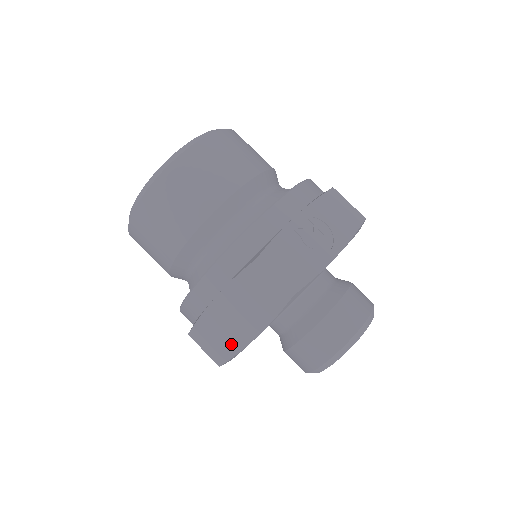
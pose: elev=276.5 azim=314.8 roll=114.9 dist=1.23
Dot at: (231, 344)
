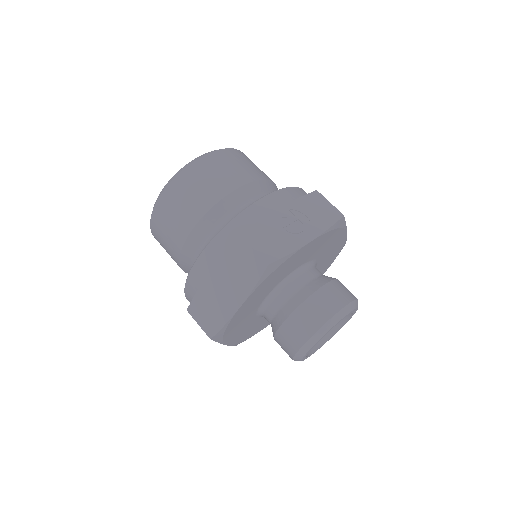
Dot at: (220, 316)
